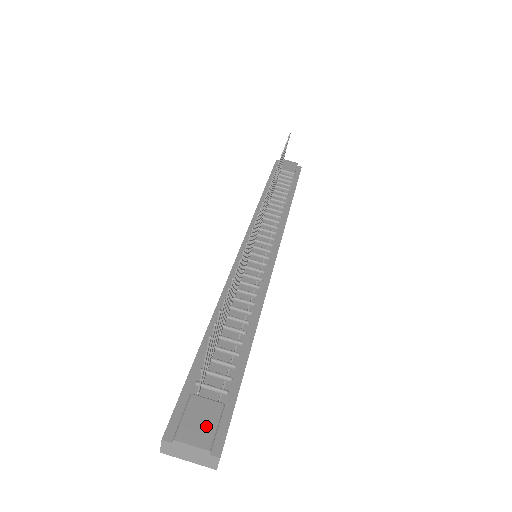
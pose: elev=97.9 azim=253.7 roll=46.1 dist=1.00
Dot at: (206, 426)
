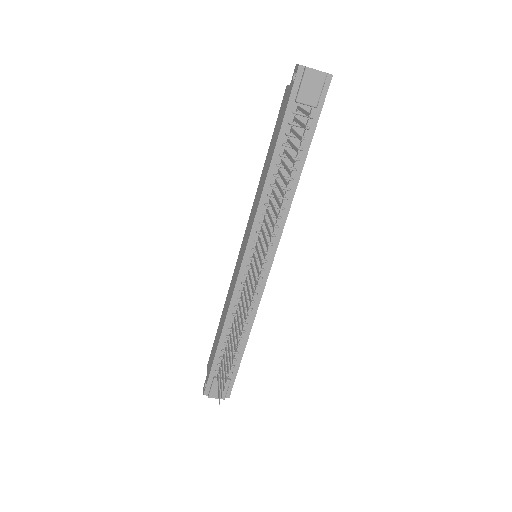
Dot at: (222, 391)
